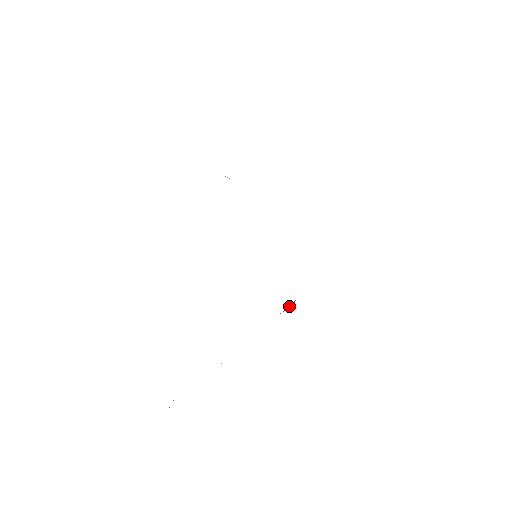
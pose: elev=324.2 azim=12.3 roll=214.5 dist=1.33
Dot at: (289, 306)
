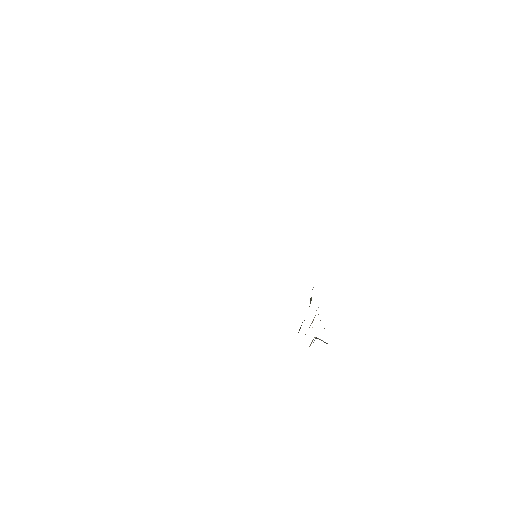
Dot at: occluded
